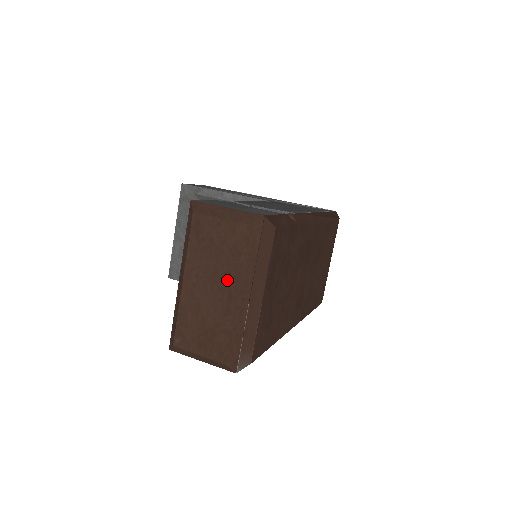
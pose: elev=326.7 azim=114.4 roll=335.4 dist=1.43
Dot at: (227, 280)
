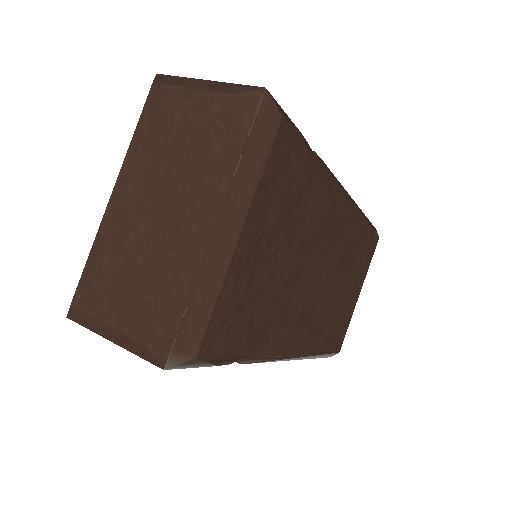
Dot at: (181, 189)
